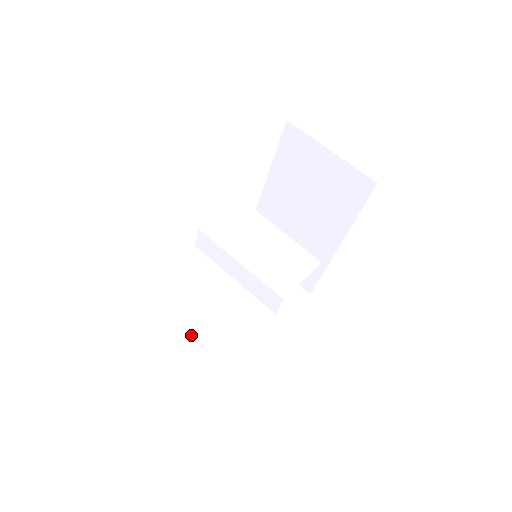
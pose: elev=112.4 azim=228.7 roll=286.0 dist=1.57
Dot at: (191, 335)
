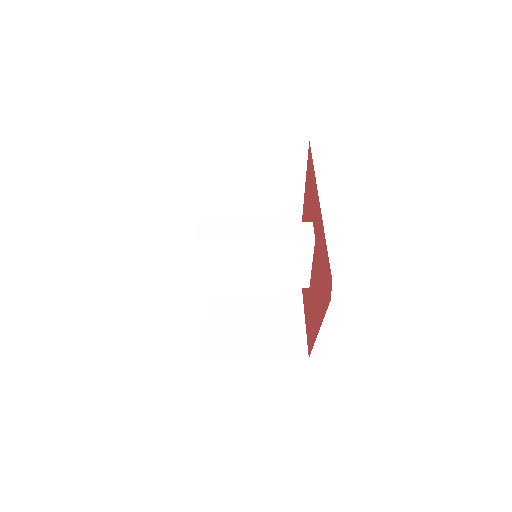
Dot at: occluded
